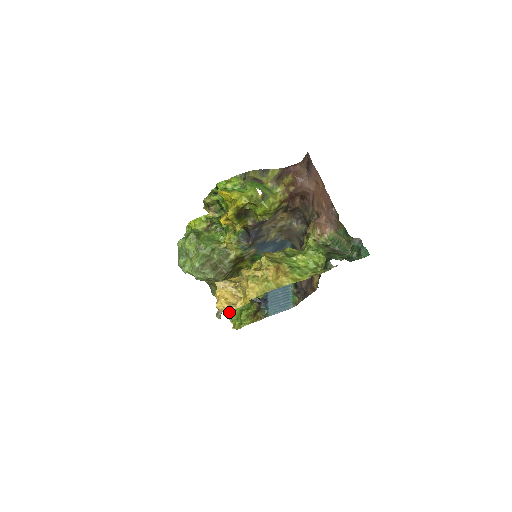
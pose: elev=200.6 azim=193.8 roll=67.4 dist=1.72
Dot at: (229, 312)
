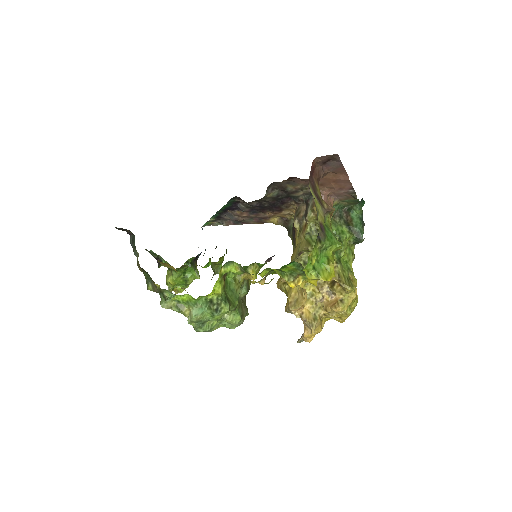
Dot at: occluded
